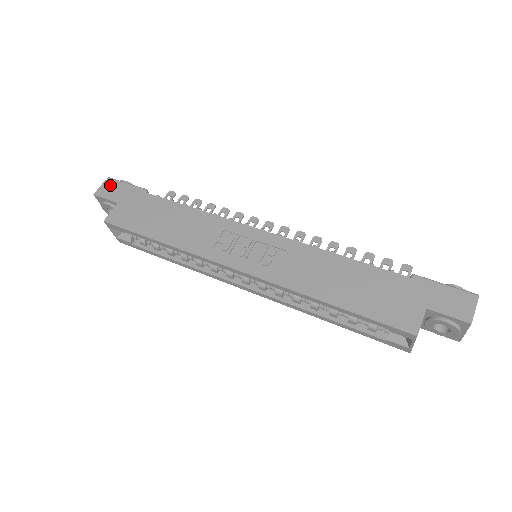
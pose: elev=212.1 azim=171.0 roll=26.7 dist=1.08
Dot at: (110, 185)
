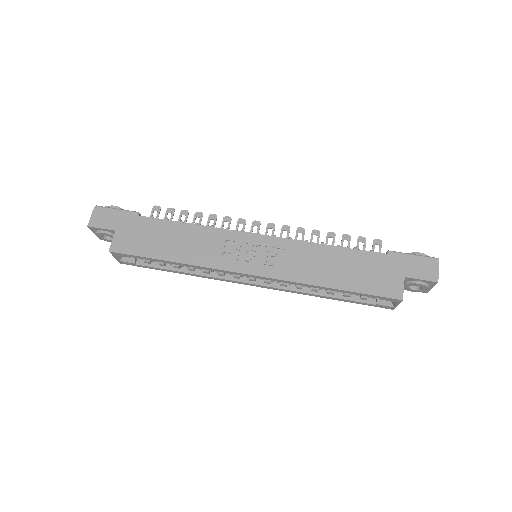
Dot at: (101, 214)
